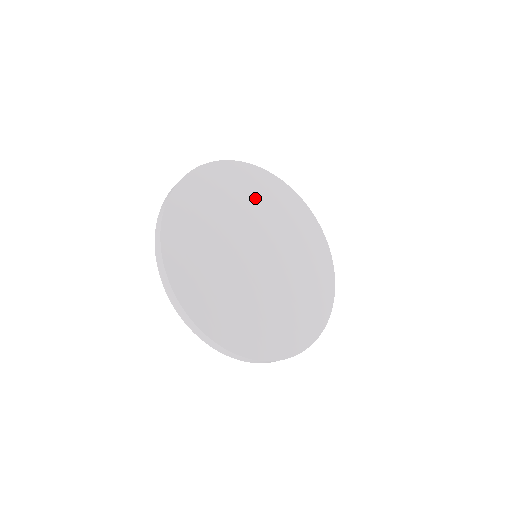
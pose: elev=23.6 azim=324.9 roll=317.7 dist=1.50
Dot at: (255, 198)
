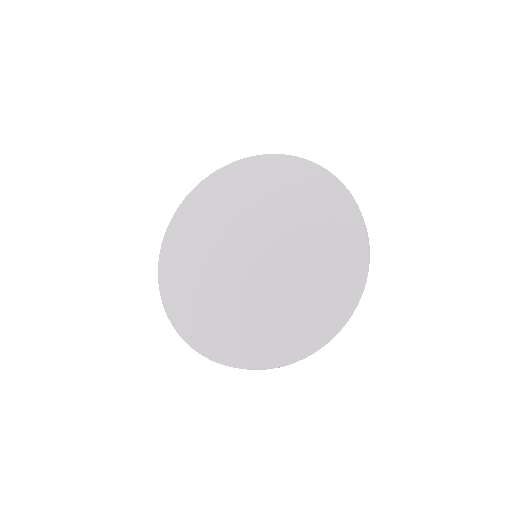
Dot at: (291, 200)
